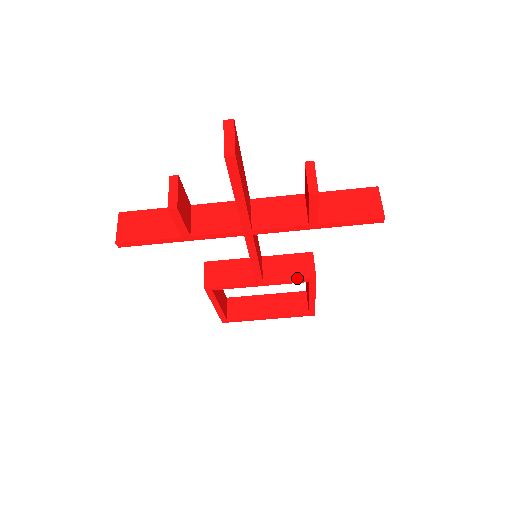
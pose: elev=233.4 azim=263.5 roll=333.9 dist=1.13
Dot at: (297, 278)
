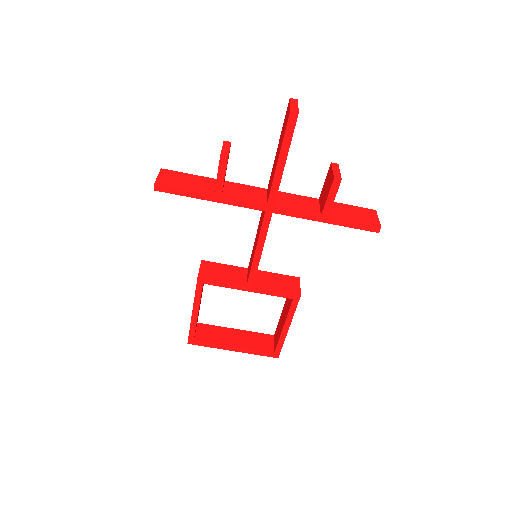
Dot at: (284, 291)
